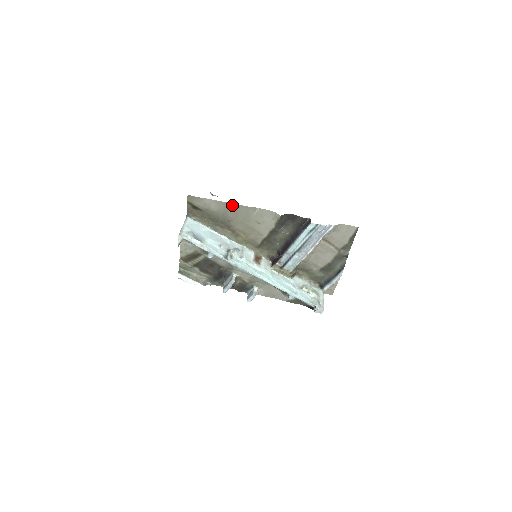
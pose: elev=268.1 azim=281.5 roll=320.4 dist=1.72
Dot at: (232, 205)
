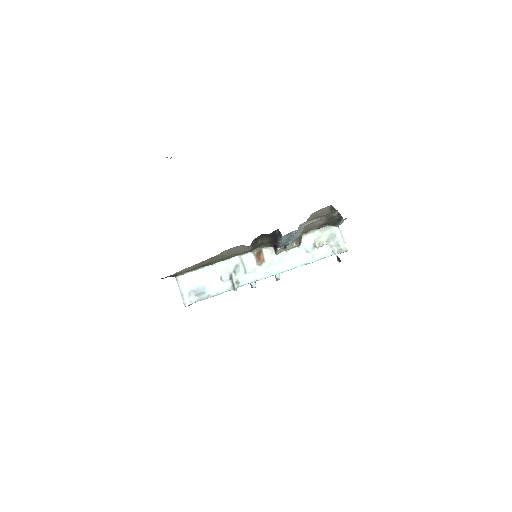
Dot at: (202, 262)
